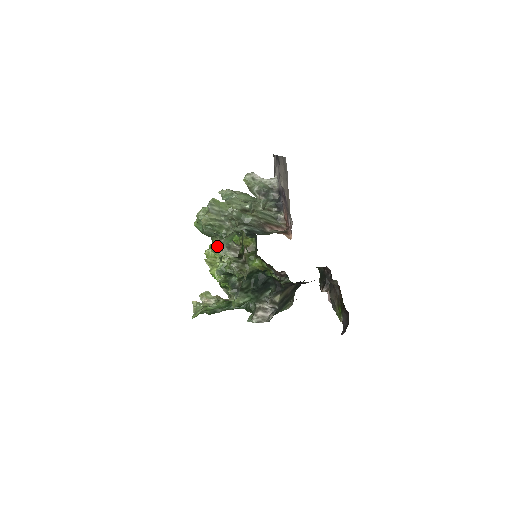
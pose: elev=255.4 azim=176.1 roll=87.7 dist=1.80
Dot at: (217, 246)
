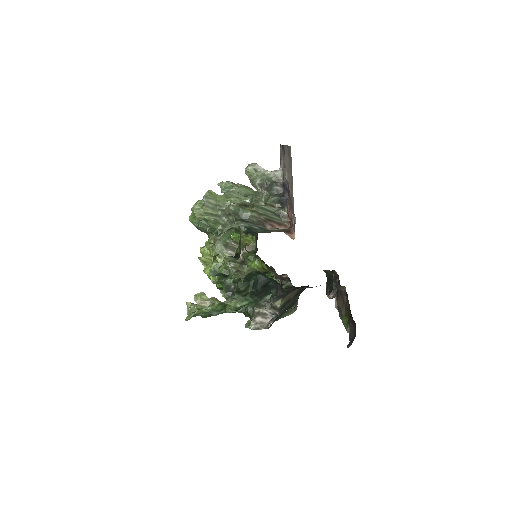
Dot at: (213, 243)
